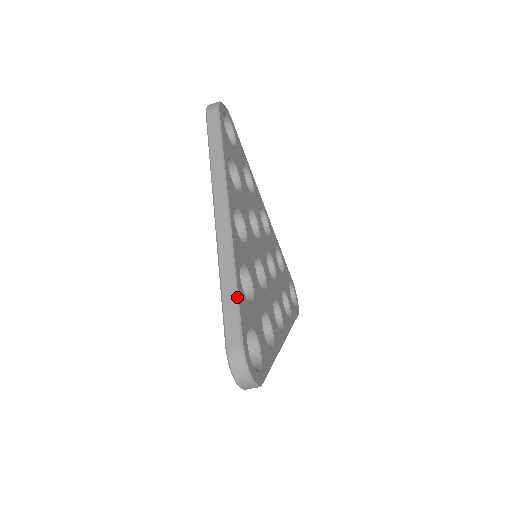
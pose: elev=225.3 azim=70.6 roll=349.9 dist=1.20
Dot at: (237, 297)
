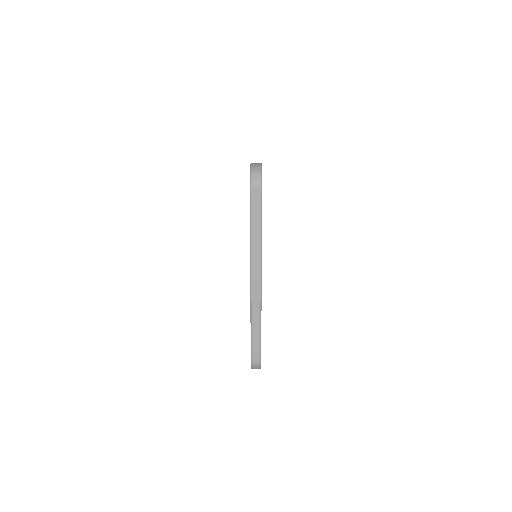
Dot at: occluded
